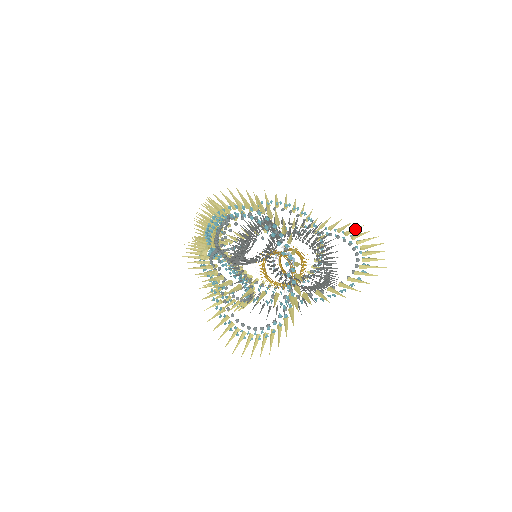
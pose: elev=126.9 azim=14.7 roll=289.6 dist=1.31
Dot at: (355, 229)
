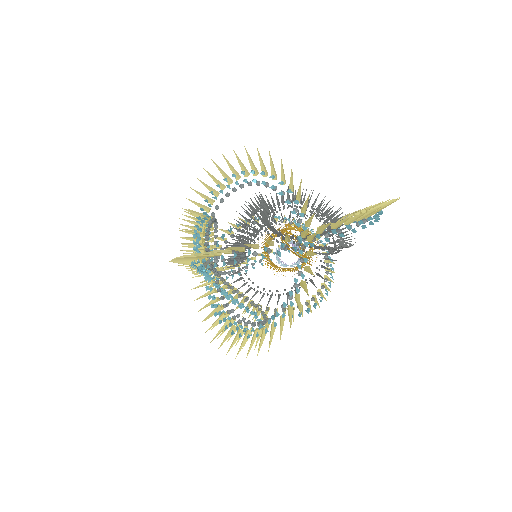
Dot at: occluded
